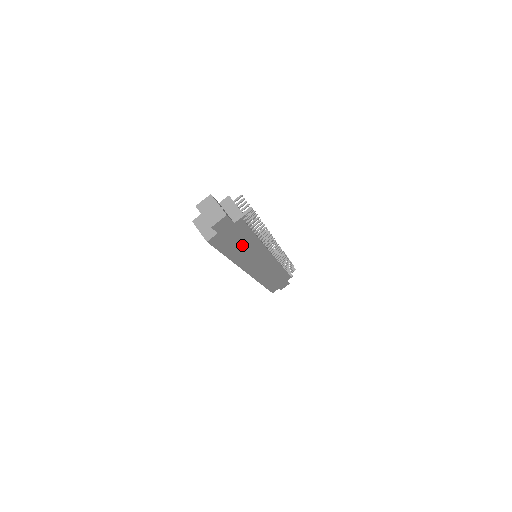
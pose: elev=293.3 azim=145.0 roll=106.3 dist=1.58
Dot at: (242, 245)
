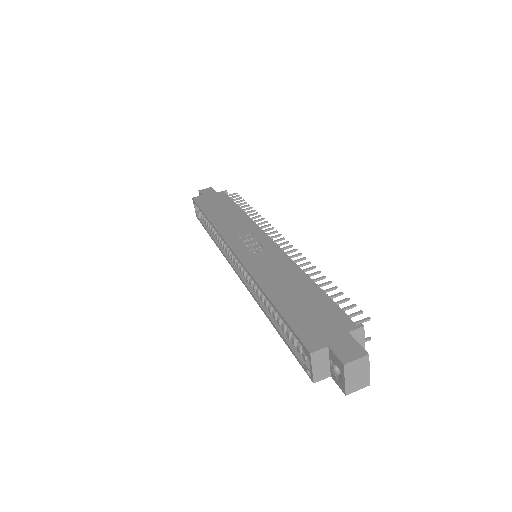
Dot at: occluded
